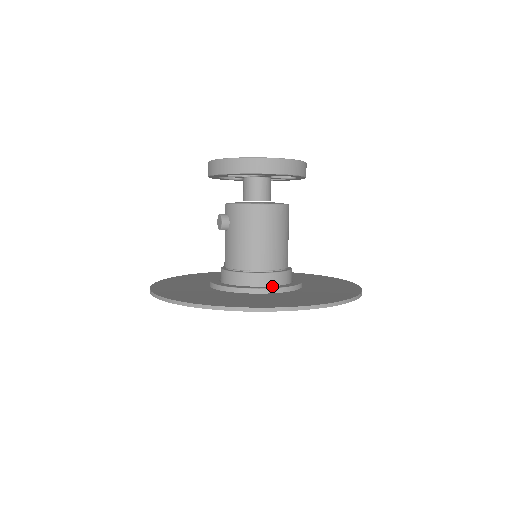
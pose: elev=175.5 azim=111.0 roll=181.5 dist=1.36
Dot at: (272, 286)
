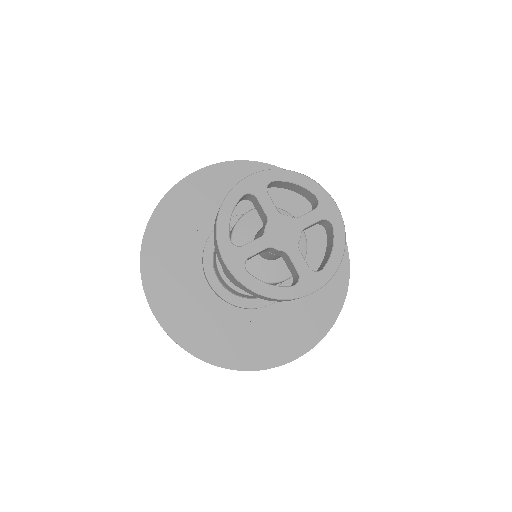
Dot at: occluded
